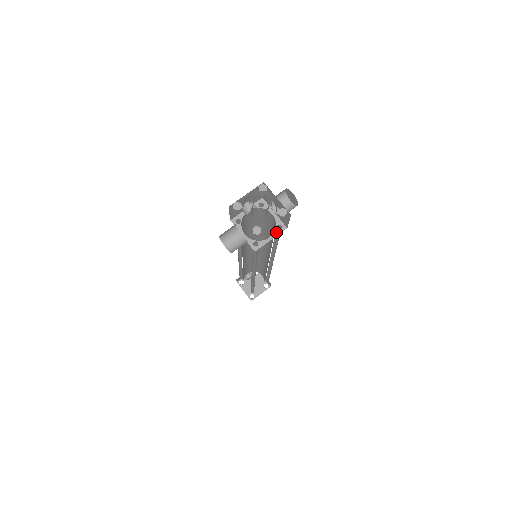
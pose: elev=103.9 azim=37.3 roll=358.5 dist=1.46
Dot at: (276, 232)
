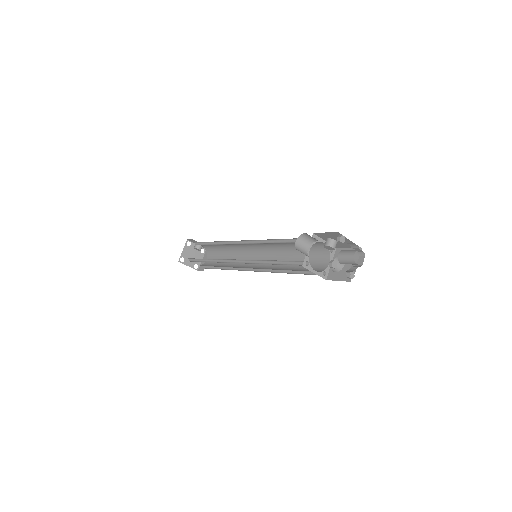
Dot at: (320, 273)
